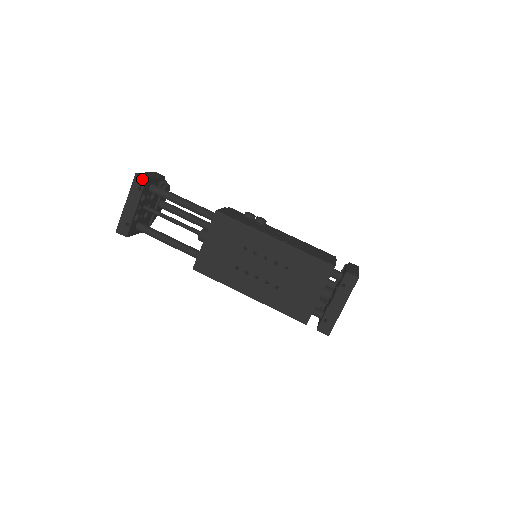
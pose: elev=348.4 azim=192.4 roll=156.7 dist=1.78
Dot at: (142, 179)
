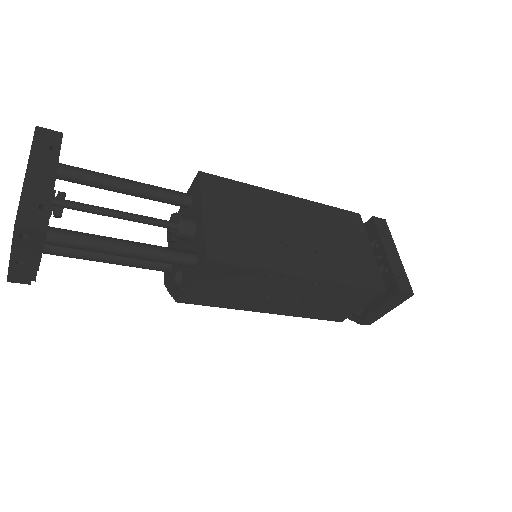
Dot at: (53, 134)
